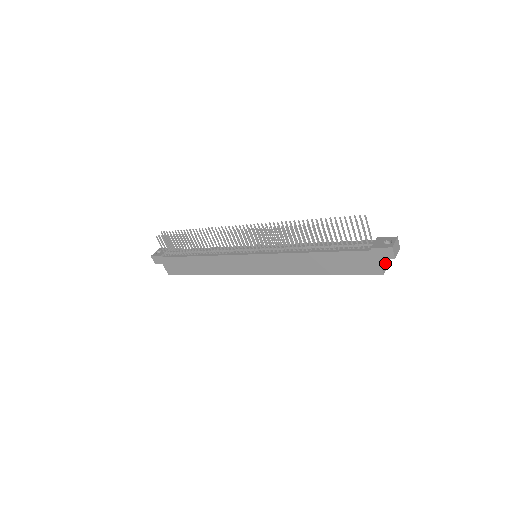
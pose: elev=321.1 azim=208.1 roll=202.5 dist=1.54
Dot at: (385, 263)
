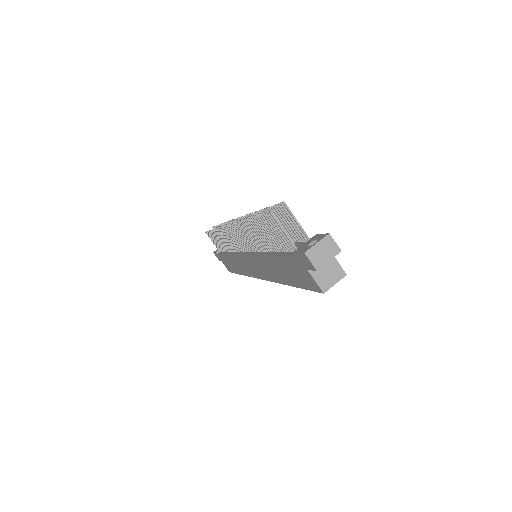
Dot at: (332, 274)
